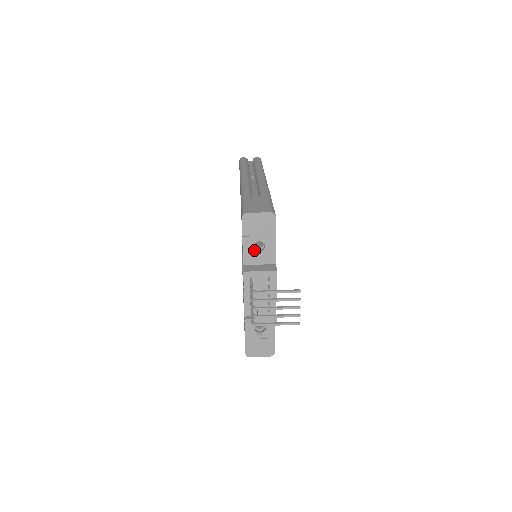
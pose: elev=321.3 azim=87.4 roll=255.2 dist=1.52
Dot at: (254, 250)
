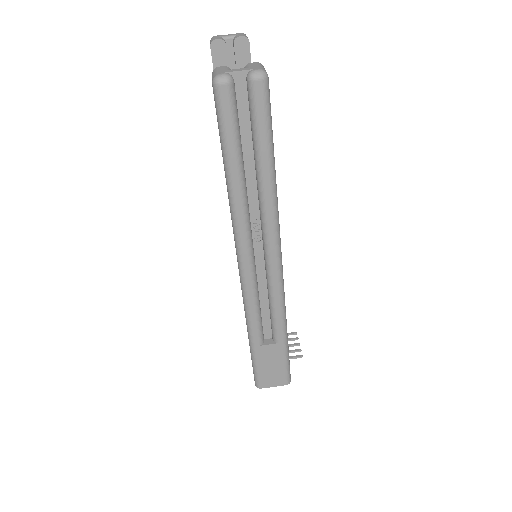
Dot at: occluded
